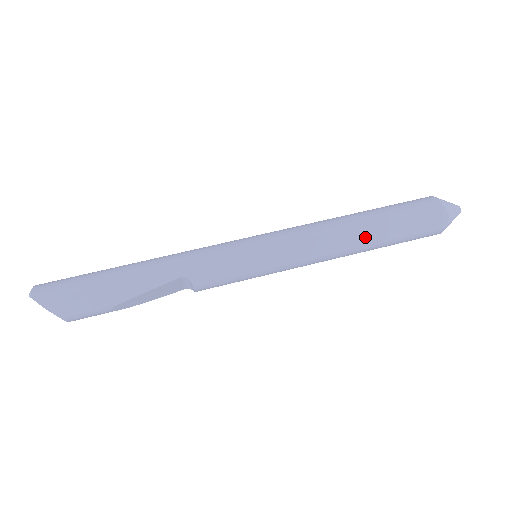
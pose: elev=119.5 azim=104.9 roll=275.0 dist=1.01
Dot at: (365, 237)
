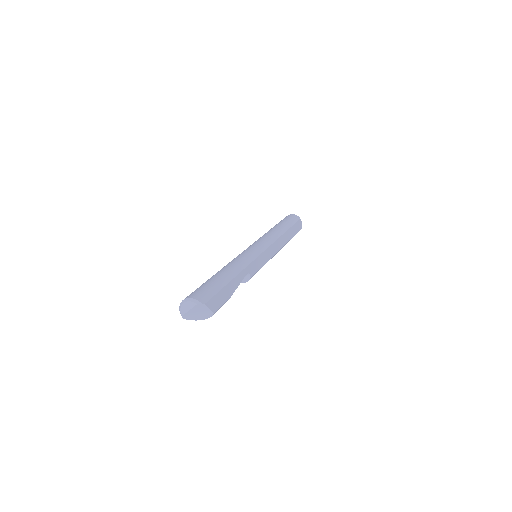
Dot at: (287, 238)
